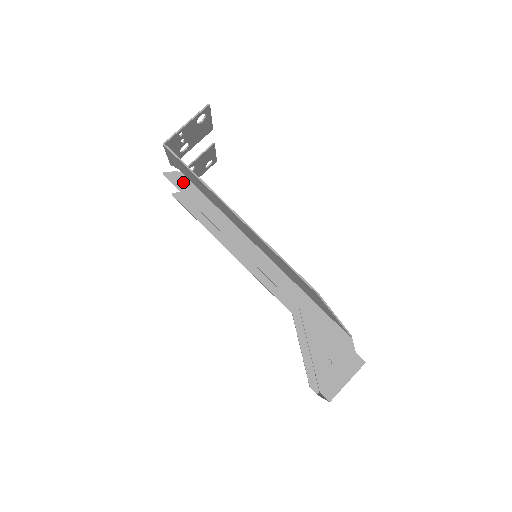
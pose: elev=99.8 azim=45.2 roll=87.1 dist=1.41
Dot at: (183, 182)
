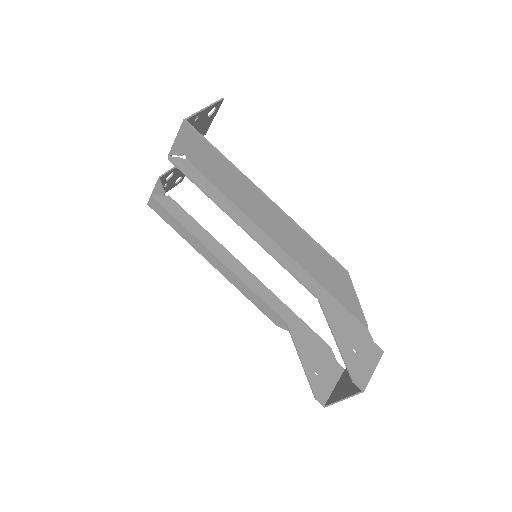
Dot at: (190, 169)
